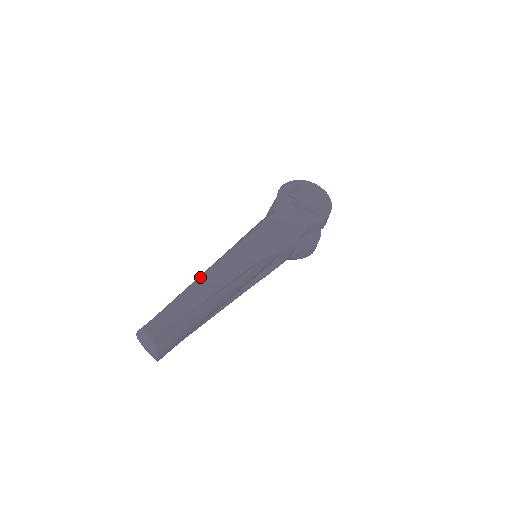
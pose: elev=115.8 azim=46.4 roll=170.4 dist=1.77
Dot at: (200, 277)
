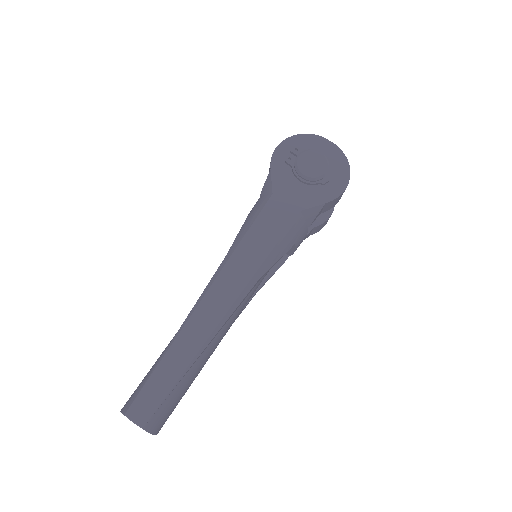
Dot at: (188, 320)
